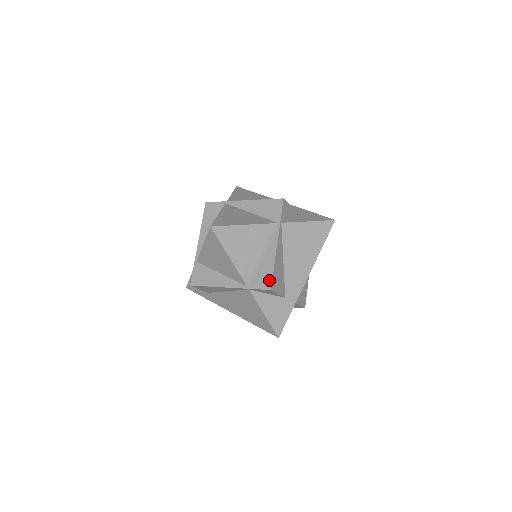
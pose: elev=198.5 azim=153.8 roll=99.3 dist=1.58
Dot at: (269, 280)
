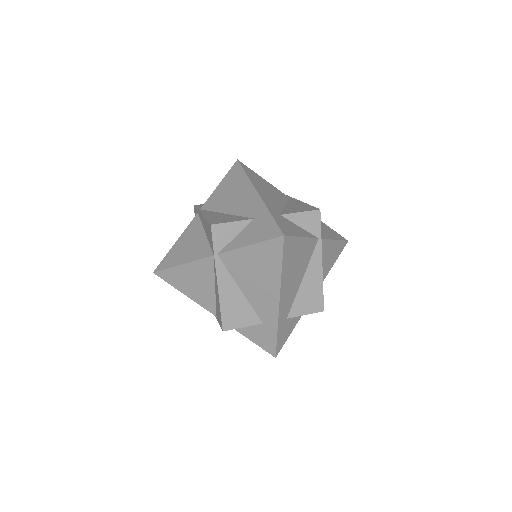
Dot at: (220, 320)
